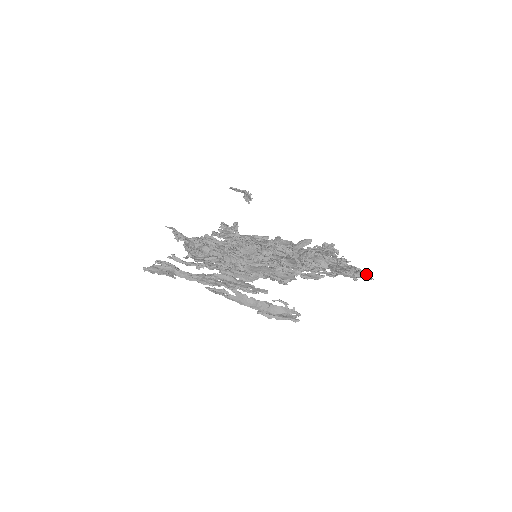
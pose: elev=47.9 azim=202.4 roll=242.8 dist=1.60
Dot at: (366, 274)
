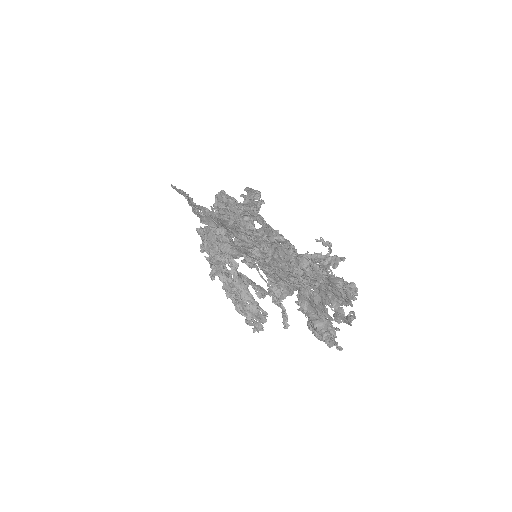
Dot at: occluded
